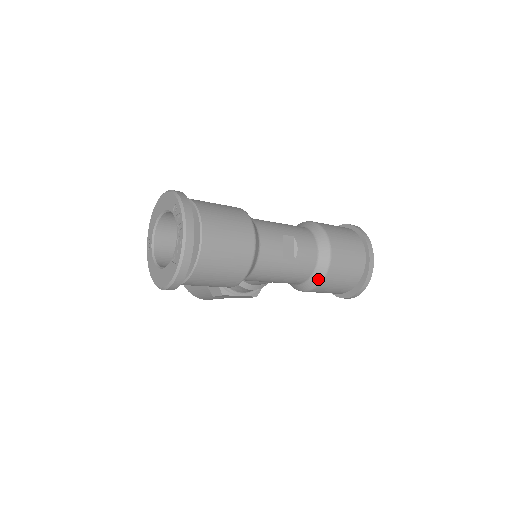
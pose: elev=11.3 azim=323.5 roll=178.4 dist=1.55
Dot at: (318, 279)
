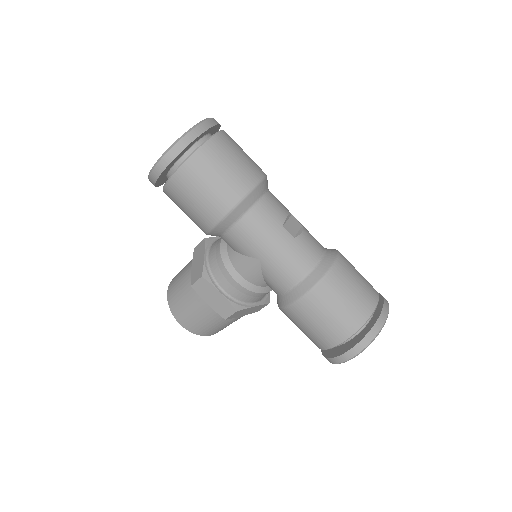
Dot at: (313, 281)
